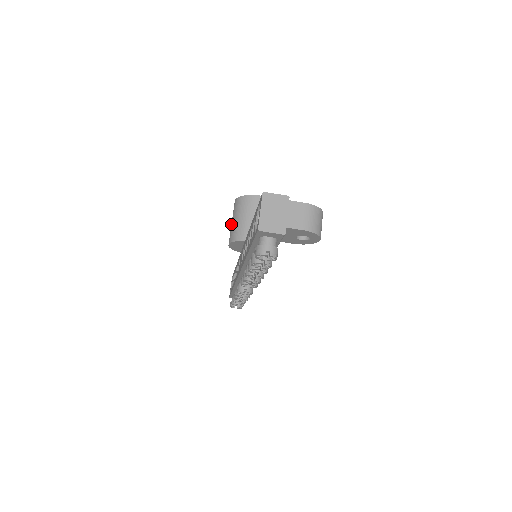
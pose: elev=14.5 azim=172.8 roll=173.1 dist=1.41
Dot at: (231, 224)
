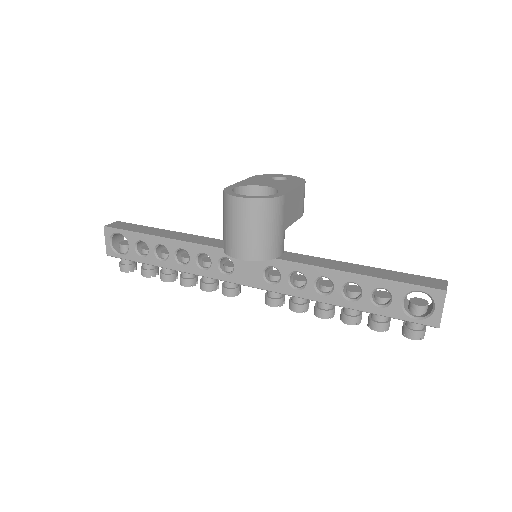
Dot at: (243, 233)
